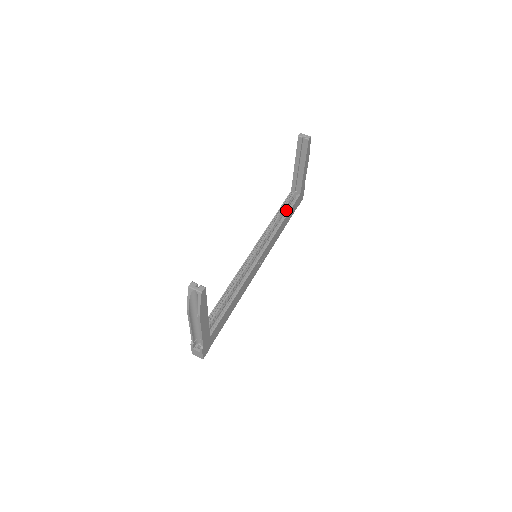
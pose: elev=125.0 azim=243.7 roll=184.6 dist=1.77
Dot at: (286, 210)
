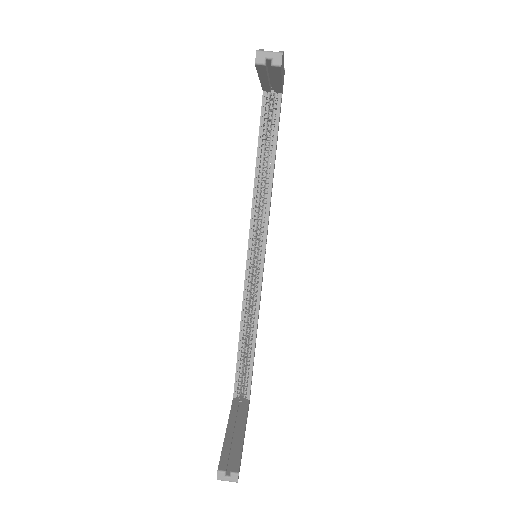
Dot at: (269, 143)
